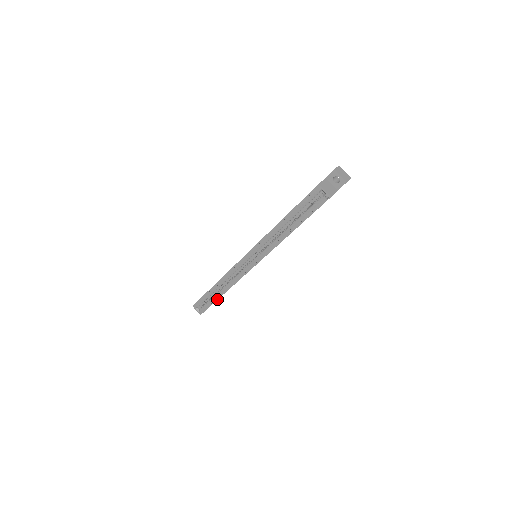
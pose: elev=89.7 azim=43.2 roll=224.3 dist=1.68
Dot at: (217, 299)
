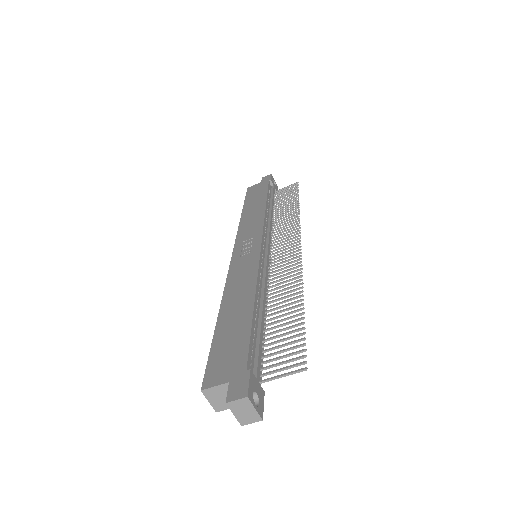
Dot at: occluded
